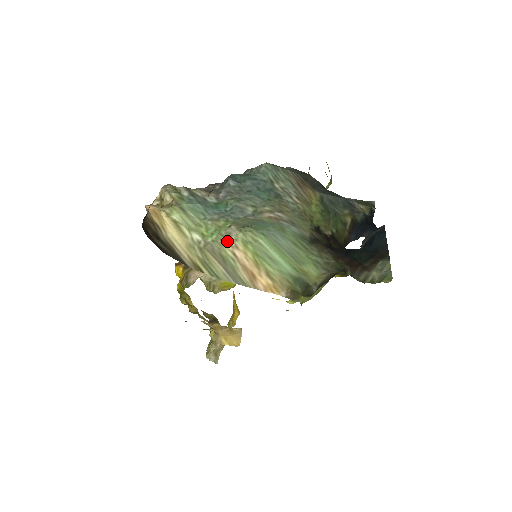
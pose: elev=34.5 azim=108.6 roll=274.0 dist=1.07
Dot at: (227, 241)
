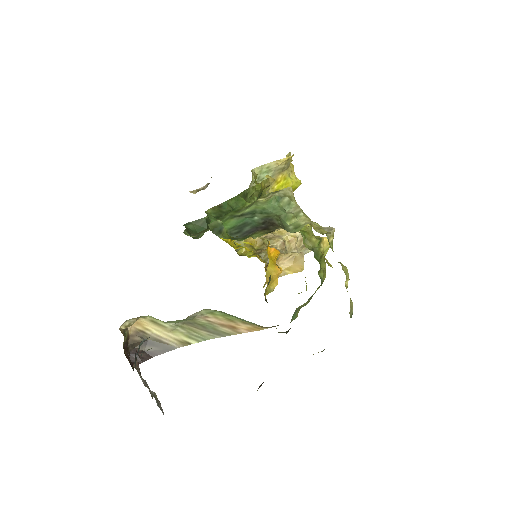
Dot at: (196, 317)
